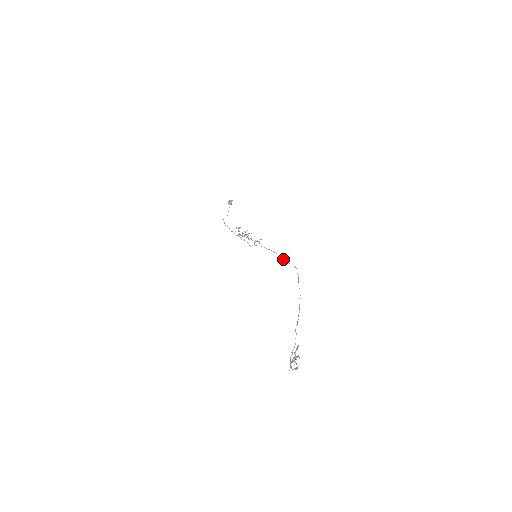
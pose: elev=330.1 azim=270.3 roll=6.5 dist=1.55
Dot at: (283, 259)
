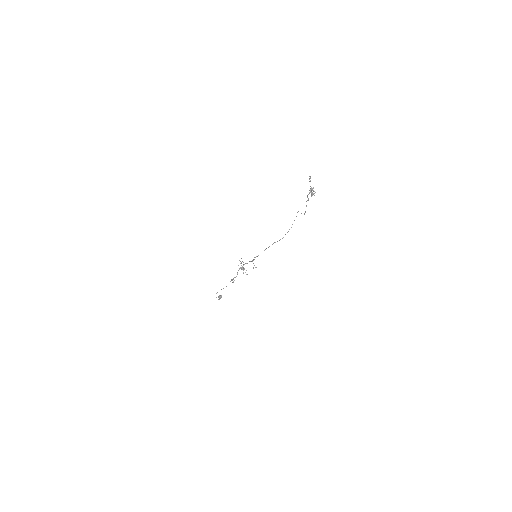
Dot at: (282, 238)
